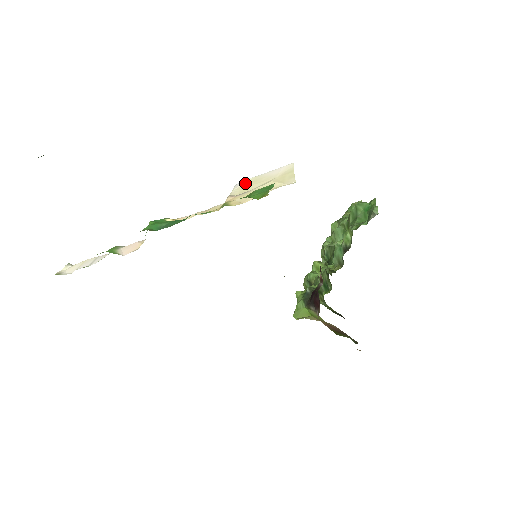
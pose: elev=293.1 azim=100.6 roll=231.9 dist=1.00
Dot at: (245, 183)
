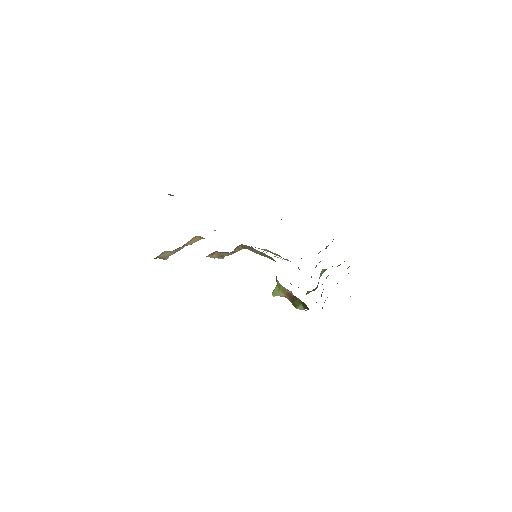
Dot at: occluded
